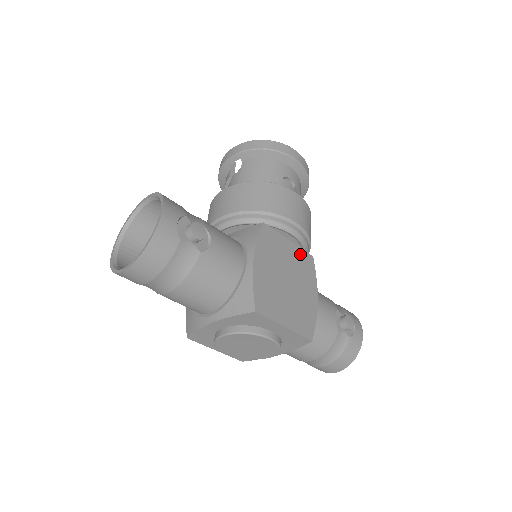
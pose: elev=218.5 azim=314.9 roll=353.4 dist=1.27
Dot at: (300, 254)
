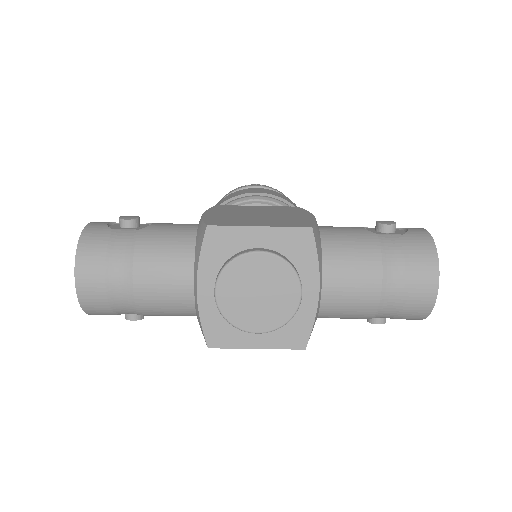
Dot at: (276, 208)
